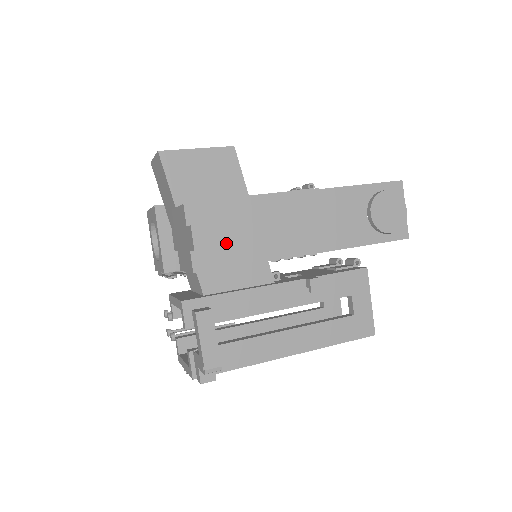
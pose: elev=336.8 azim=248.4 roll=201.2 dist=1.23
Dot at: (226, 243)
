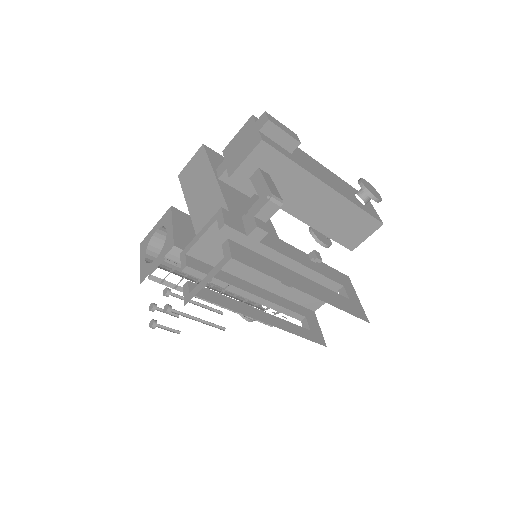
Dot at: (286, 131)
